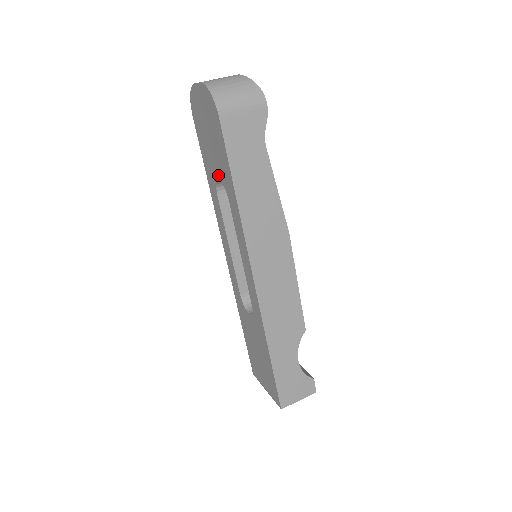
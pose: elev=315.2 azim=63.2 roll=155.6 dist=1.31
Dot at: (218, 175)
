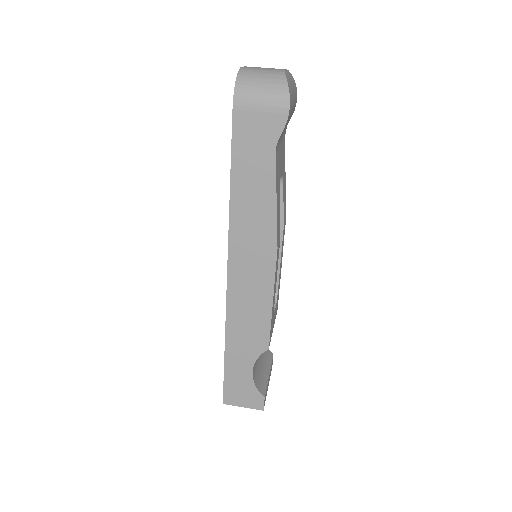
Dot at: occluded
